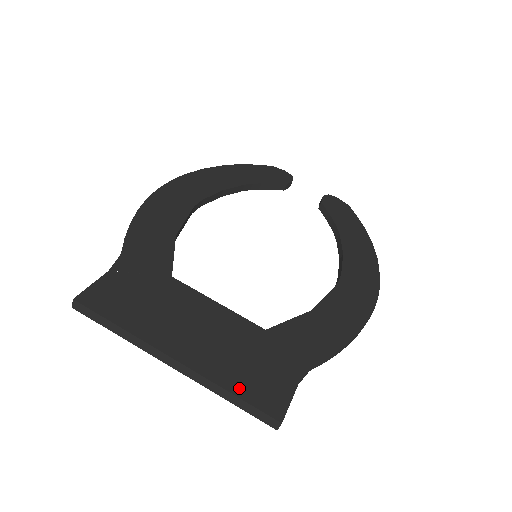
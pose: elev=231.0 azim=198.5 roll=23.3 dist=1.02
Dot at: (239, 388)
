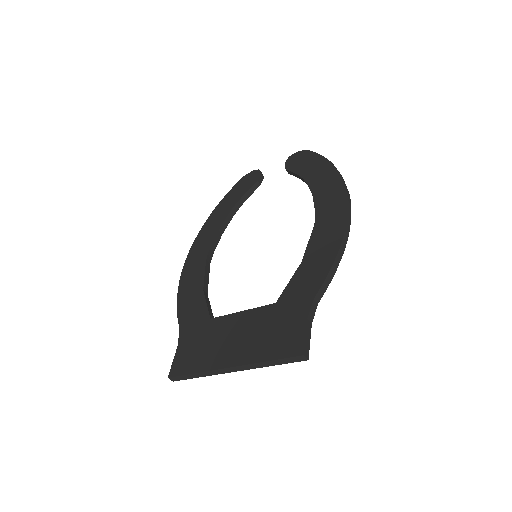
Dot at: (271, 354)
